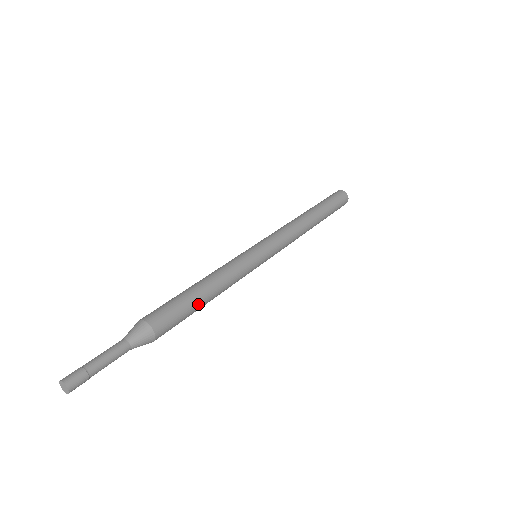
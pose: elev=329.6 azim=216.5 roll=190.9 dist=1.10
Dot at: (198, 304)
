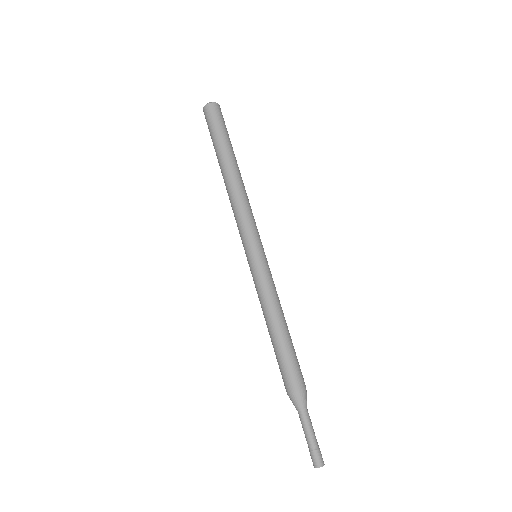
Dot at: occluded
